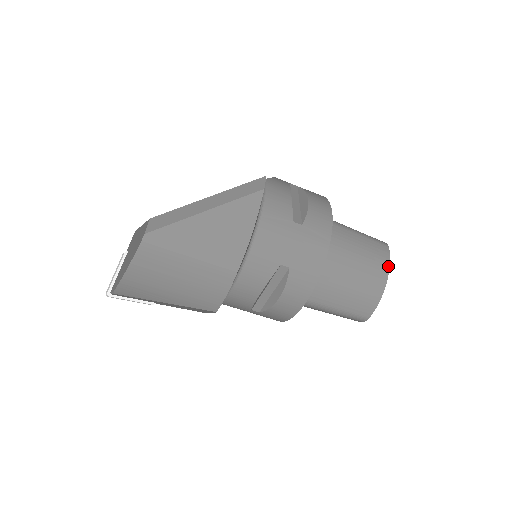
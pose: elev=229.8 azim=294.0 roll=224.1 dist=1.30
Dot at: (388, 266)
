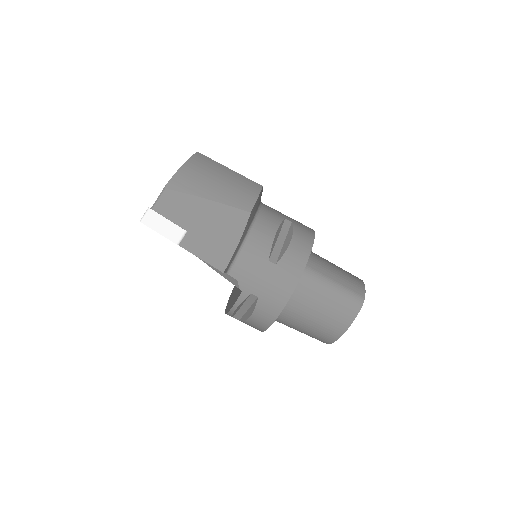
Dot at: occluded
